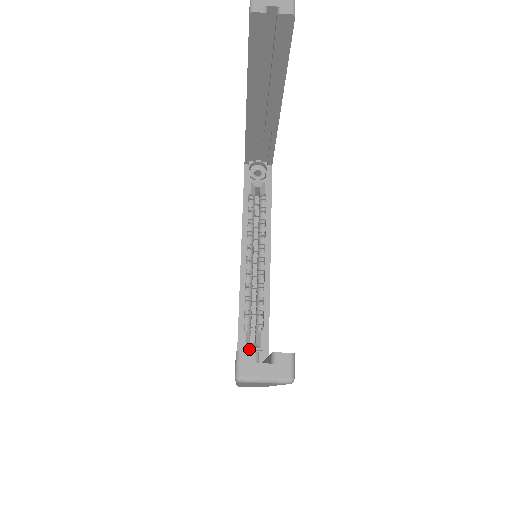
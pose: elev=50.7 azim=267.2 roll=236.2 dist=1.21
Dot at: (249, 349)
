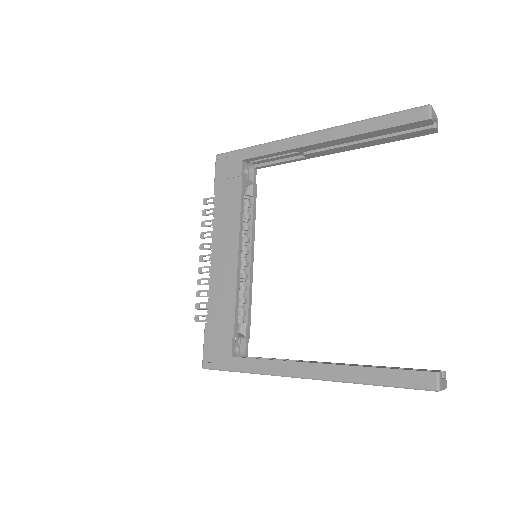
Dot at: (239, 338)
